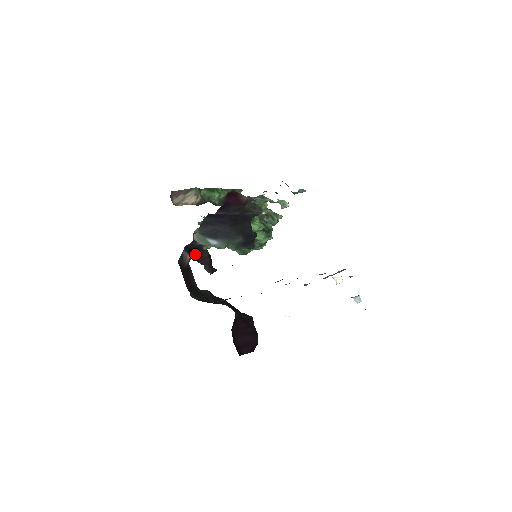
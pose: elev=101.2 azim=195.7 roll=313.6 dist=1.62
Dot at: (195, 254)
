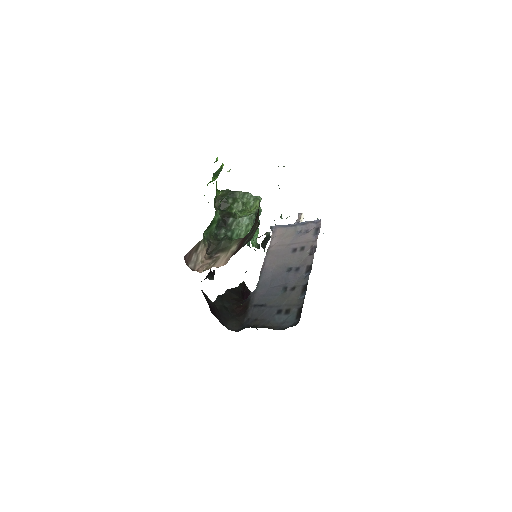
Dot at: occluded
